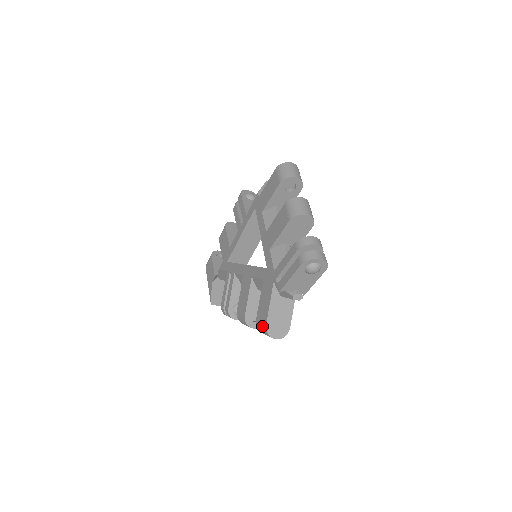
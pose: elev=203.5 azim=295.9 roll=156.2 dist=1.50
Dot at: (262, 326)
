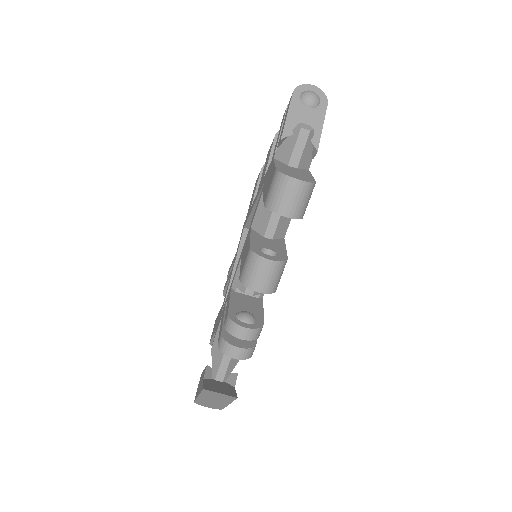
Dot at: (272, 182)
